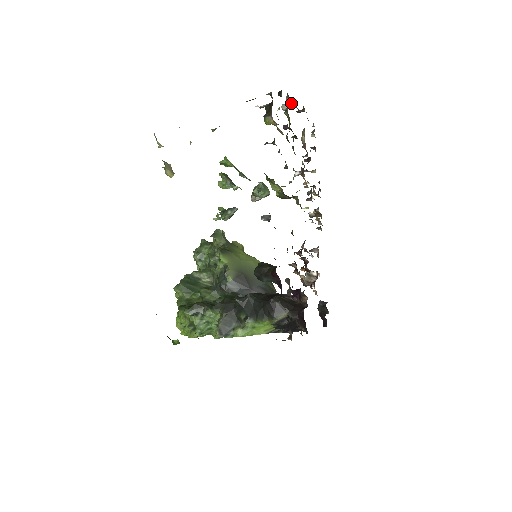
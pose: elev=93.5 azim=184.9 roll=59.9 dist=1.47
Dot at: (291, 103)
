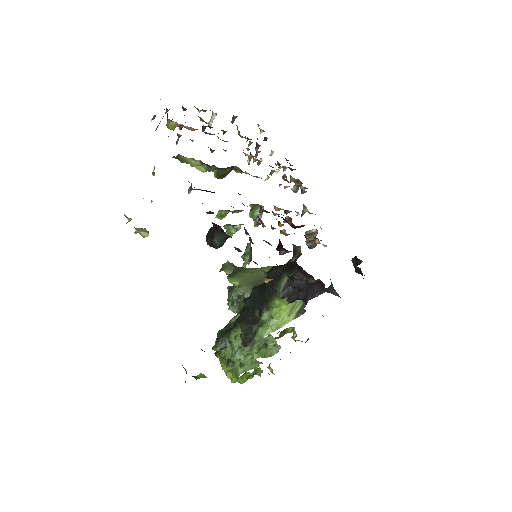
Dot at: (212, 115)
